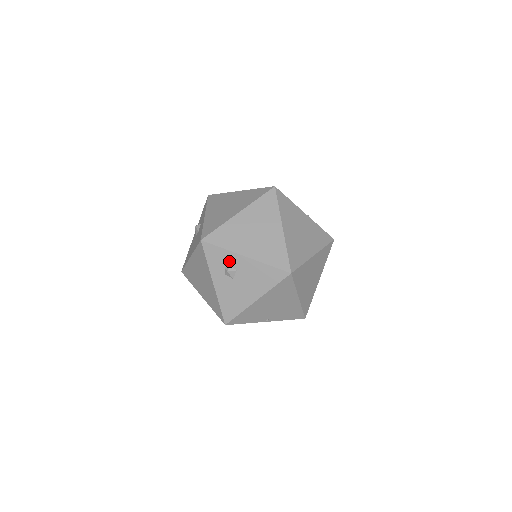
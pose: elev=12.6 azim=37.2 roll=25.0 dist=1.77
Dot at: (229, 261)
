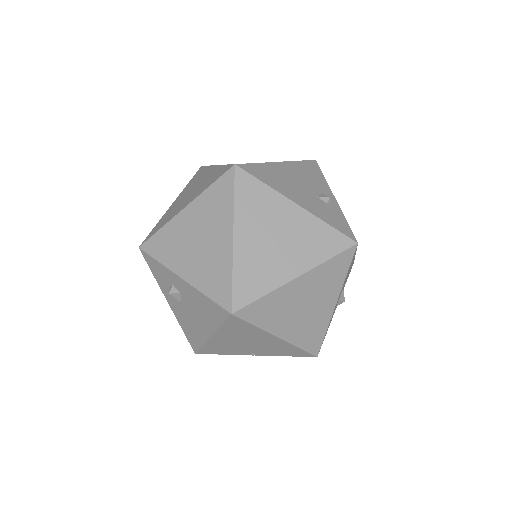
Dot at: (170, 280)
